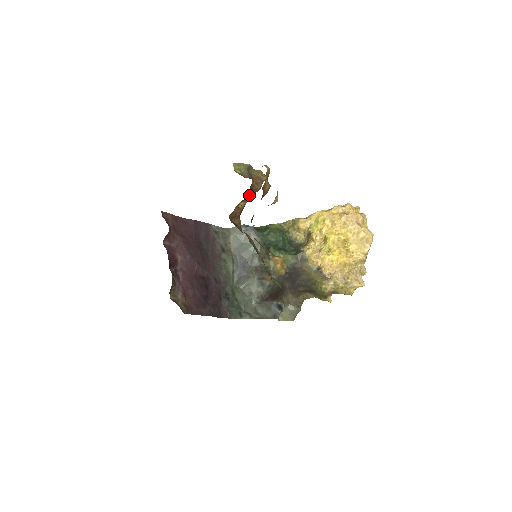
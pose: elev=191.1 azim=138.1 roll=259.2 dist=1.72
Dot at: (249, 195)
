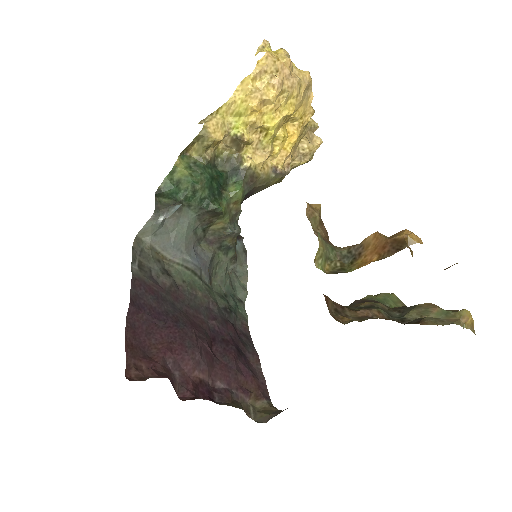
Dot at: occluded
